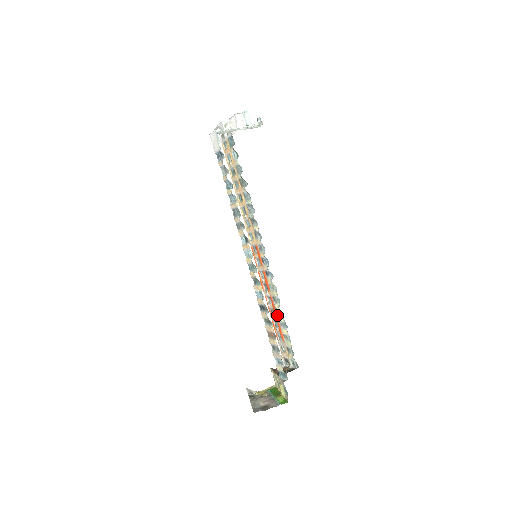
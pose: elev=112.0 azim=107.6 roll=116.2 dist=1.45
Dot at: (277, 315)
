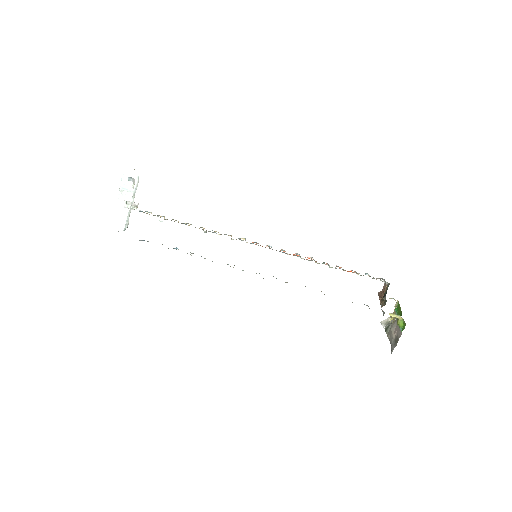
Dot at: occluded
